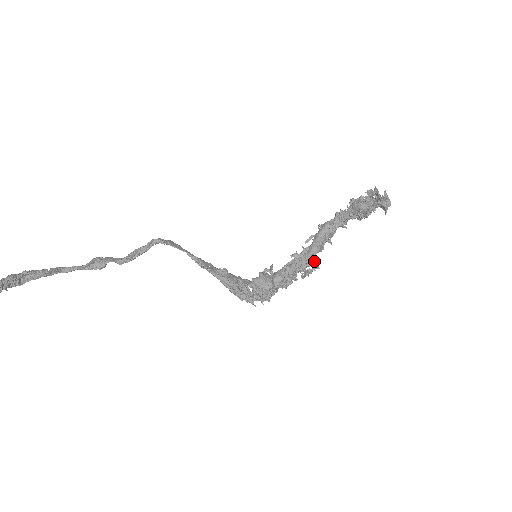
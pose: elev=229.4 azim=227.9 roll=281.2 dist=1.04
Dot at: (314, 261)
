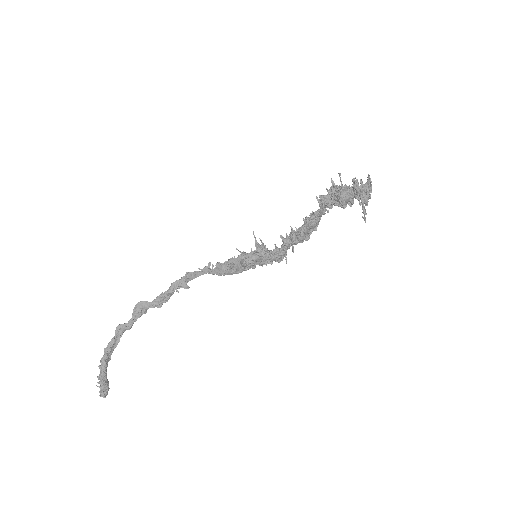
Dot at: occluded
